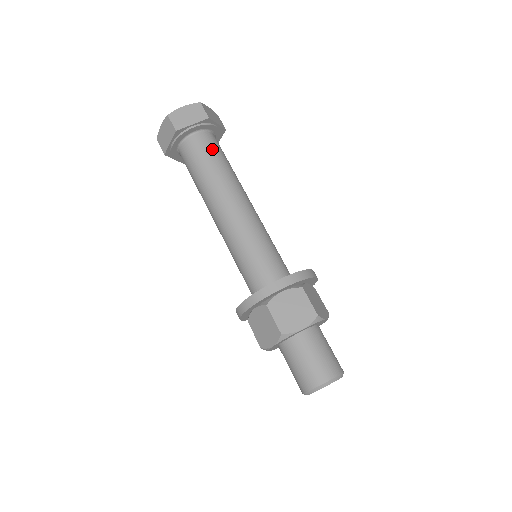
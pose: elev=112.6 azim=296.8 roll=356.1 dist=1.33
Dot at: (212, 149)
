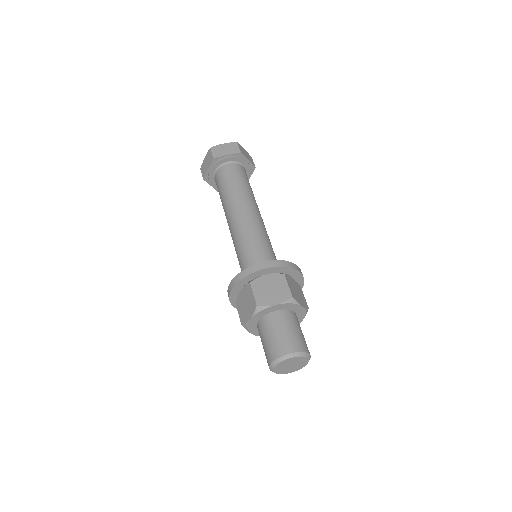
Dot at: (239, 175)
